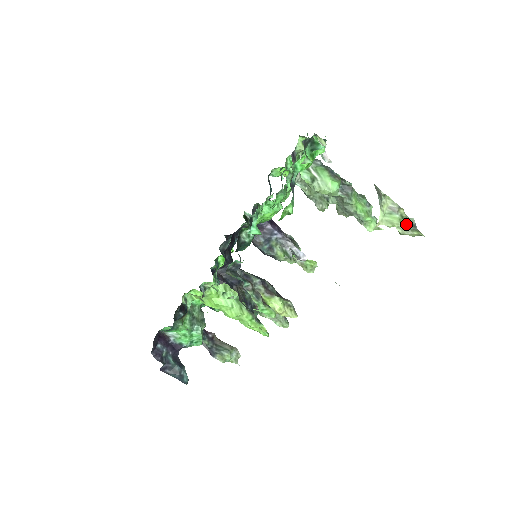
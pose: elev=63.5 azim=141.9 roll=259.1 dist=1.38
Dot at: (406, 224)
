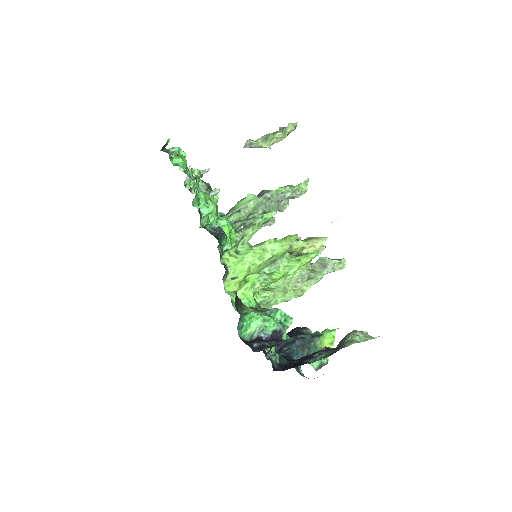
Dot at: (280, 131)
